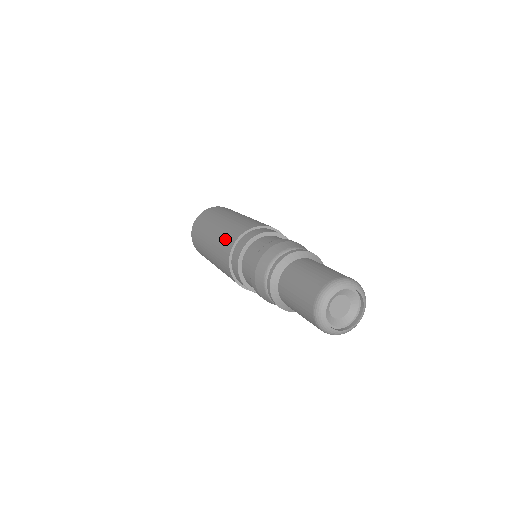
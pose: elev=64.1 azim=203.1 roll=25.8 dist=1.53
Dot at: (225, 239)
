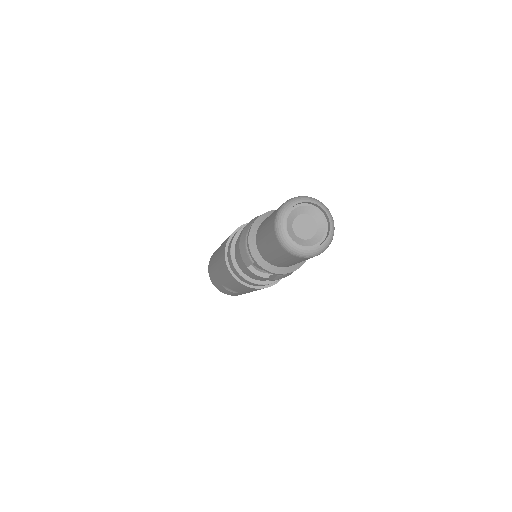
Dot at: occluded
